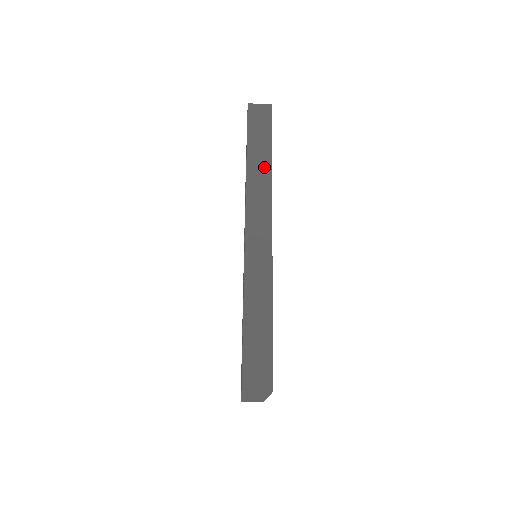
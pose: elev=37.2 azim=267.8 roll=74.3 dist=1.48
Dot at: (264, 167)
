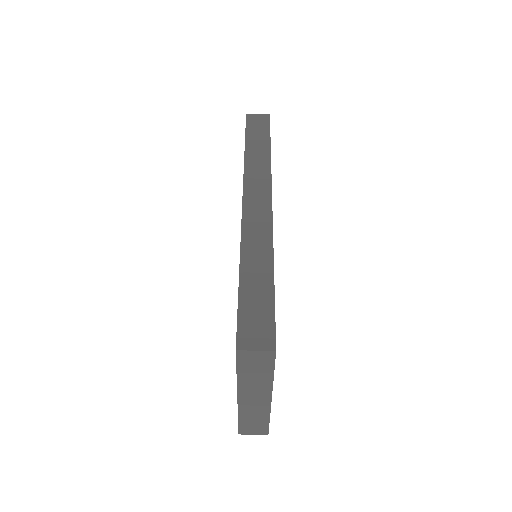
Dot at: (263, 156)
